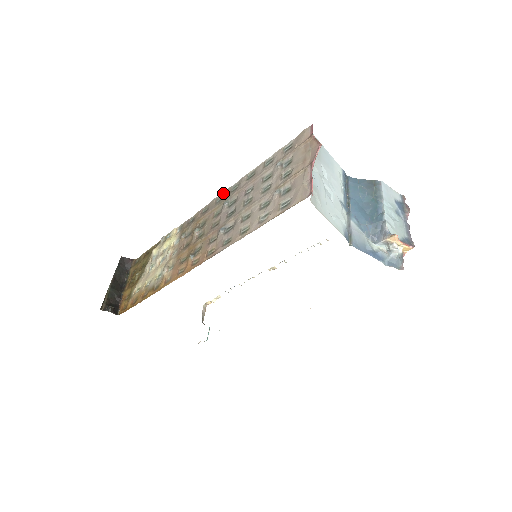
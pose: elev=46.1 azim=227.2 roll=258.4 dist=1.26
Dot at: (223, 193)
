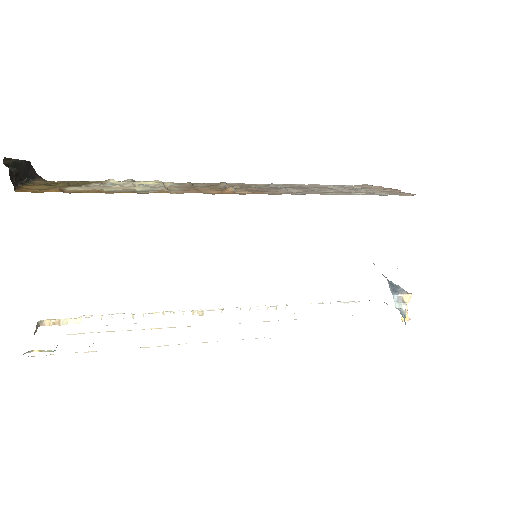
Dot at: occluded
